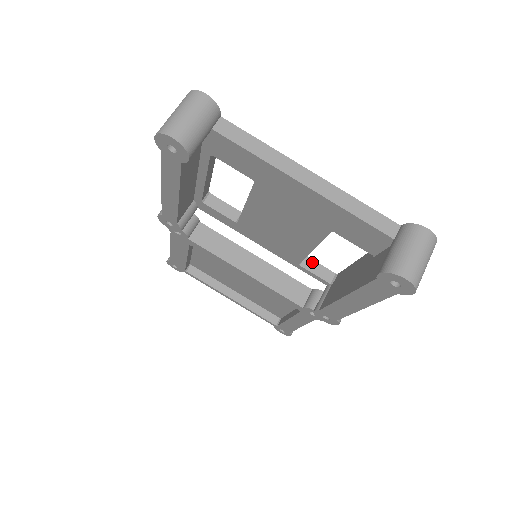
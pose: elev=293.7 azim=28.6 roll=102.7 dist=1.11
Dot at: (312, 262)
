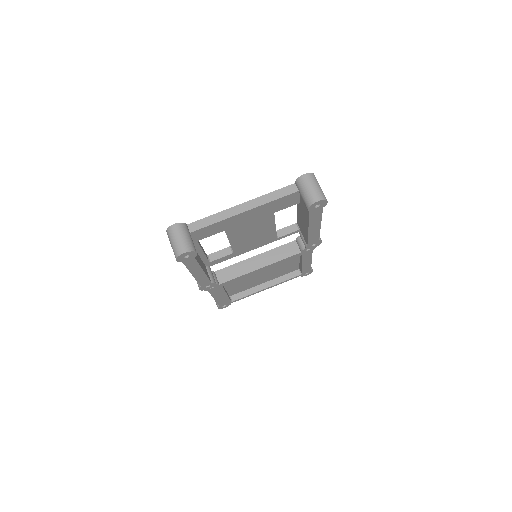
Dot at: (281, 231)
